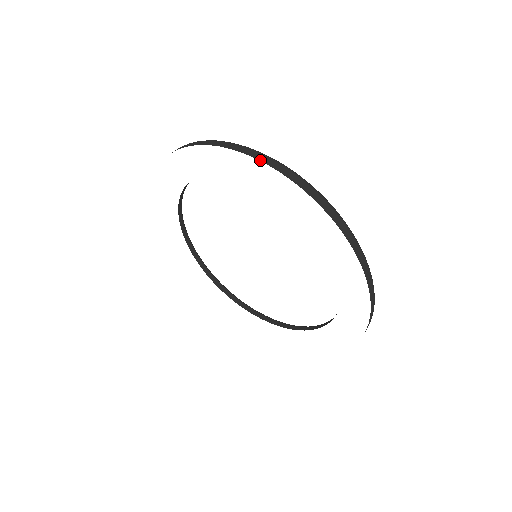
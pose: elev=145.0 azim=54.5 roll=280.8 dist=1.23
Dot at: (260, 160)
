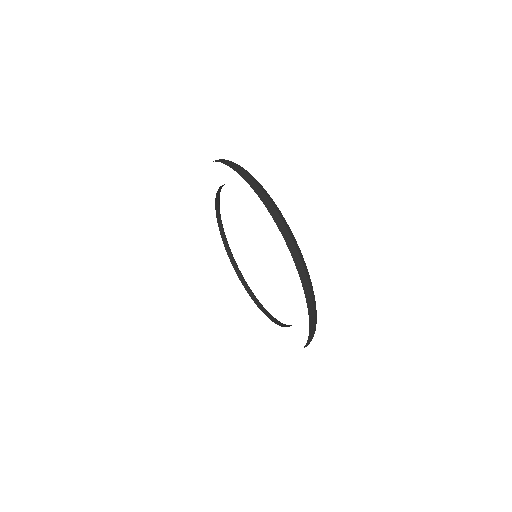
Dot at: (213, 161)
